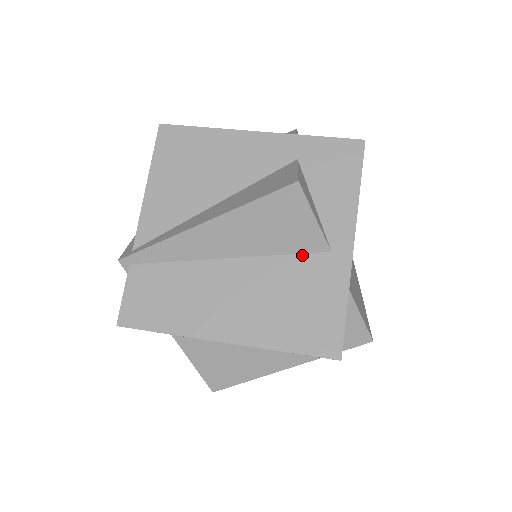
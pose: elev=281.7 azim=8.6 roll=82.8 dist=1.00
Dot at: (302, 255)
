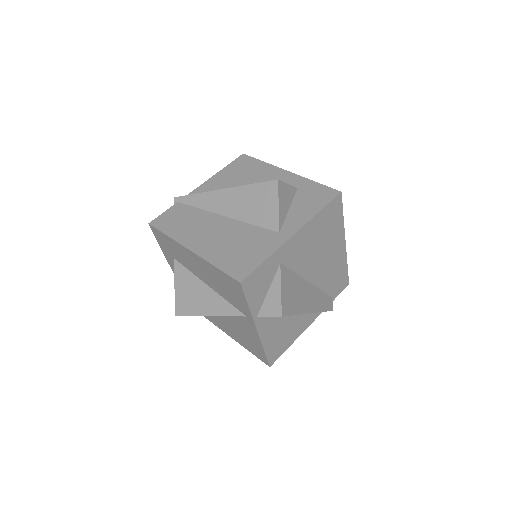
Dot at: (263, 228)
